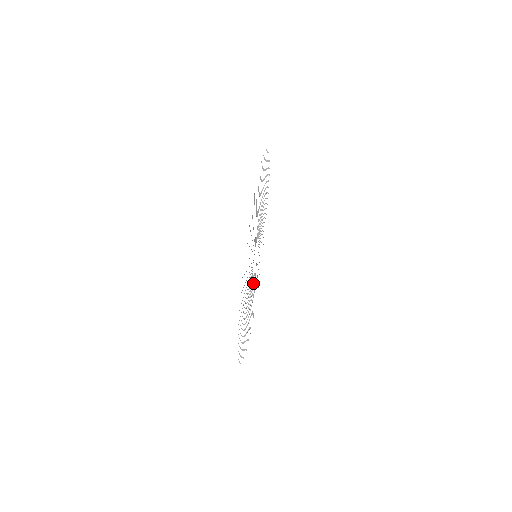
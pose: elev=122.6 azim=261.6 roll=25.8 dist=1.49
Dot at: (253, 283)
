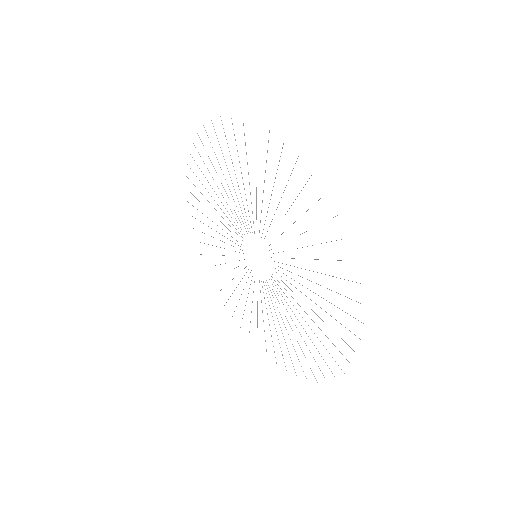
Dot at: occluded
